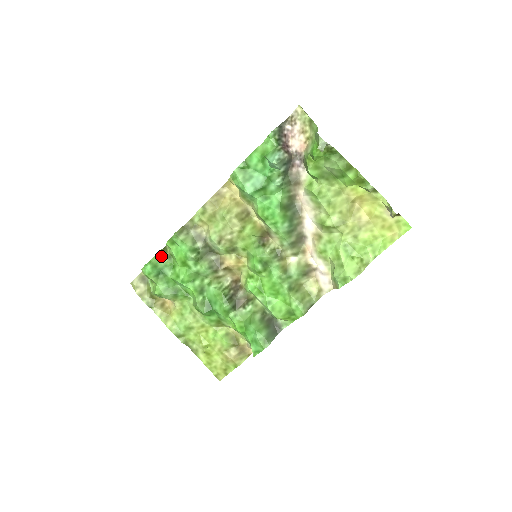
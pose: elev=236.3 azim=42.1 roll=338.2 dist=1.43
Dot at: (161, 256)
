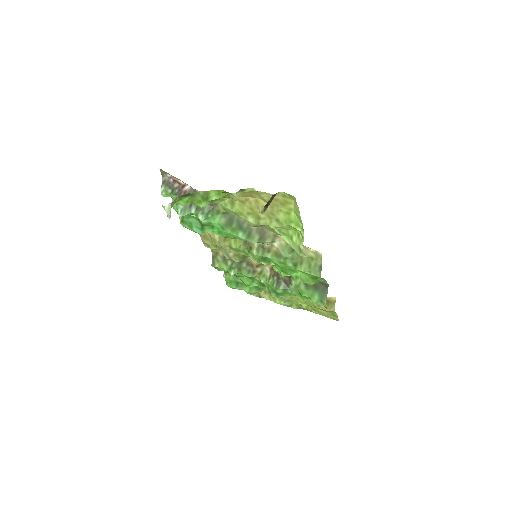
Dot at: (226, 275)
